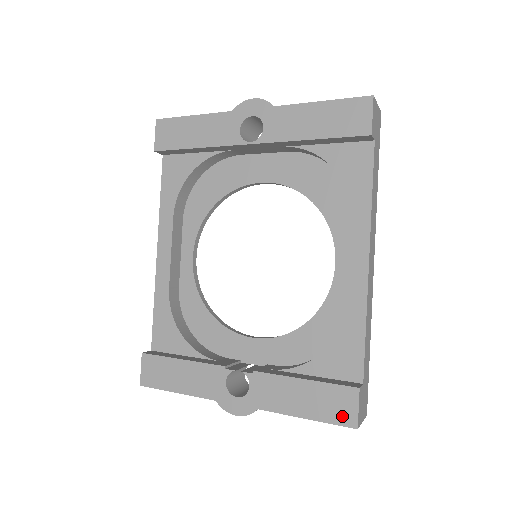
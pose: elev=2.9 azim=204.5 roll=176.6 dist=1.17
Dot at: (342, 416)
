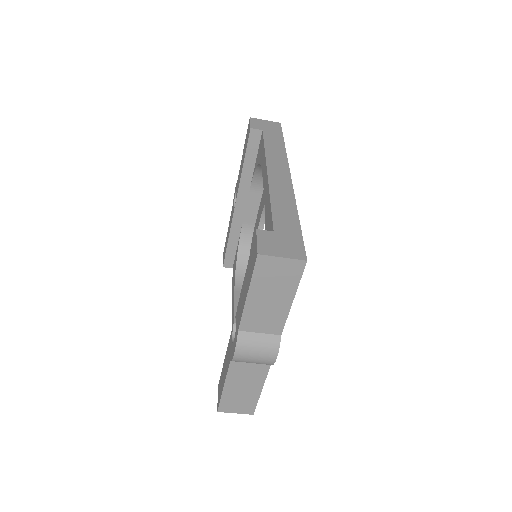
Dot at: (254, 260)
